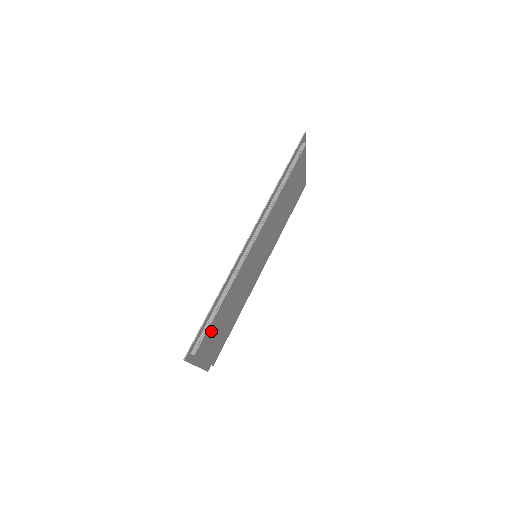
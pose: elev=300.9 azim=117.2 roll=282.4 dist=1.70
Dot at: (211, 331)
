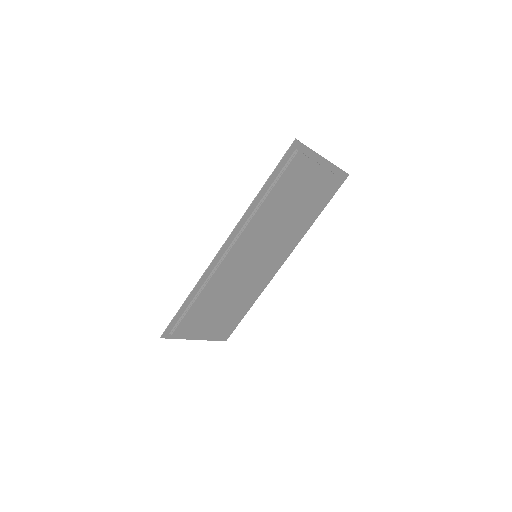
Dot at: (193, 318)
